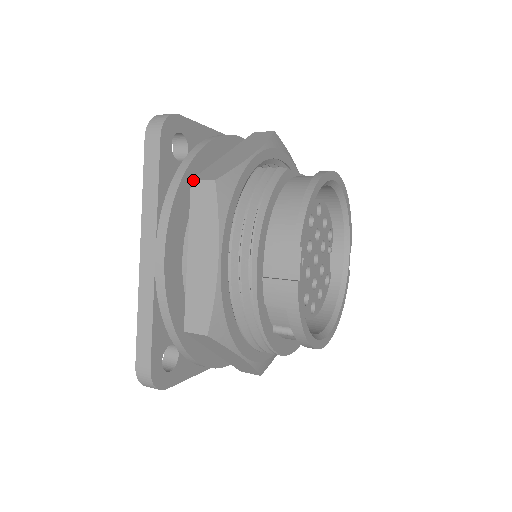
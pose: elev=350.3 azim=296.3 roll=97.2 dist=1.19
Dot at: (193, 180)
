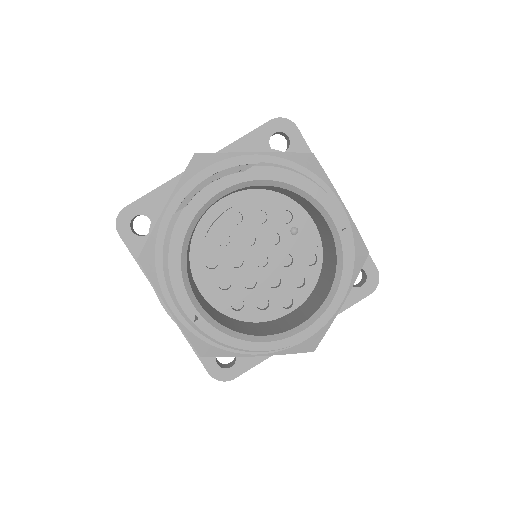
Dot at: occluded
